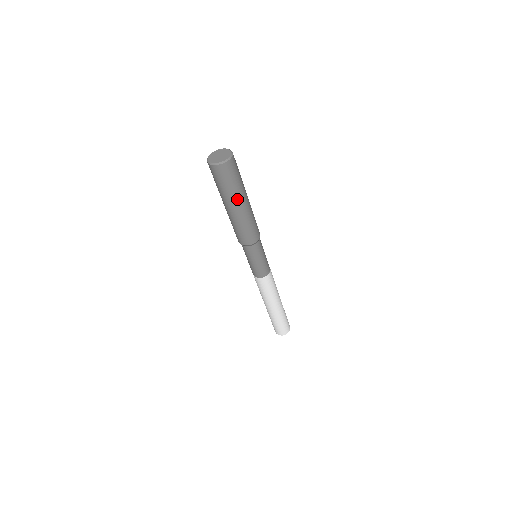
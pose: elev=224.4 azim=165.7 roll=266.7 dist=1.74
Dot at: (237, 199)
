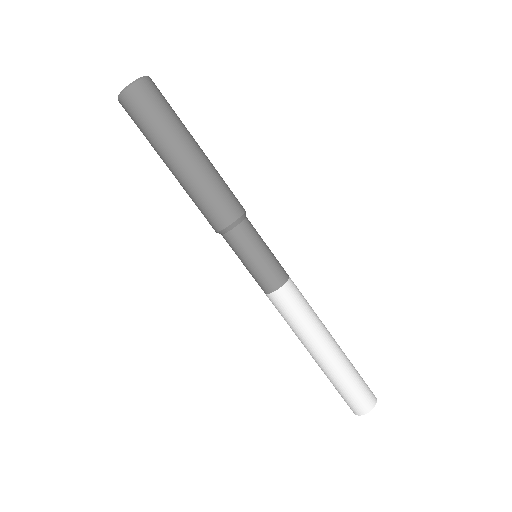
Dot at: (189, 135)
